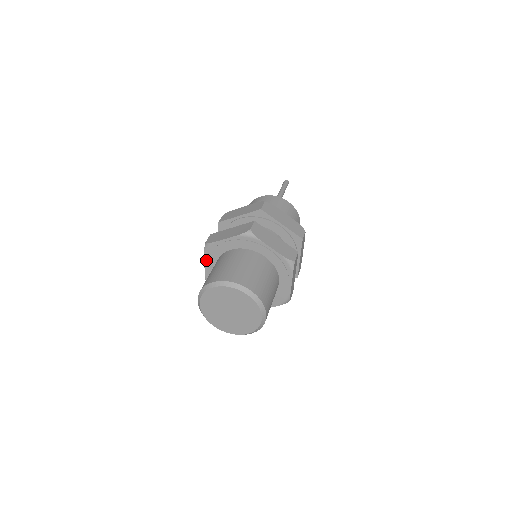
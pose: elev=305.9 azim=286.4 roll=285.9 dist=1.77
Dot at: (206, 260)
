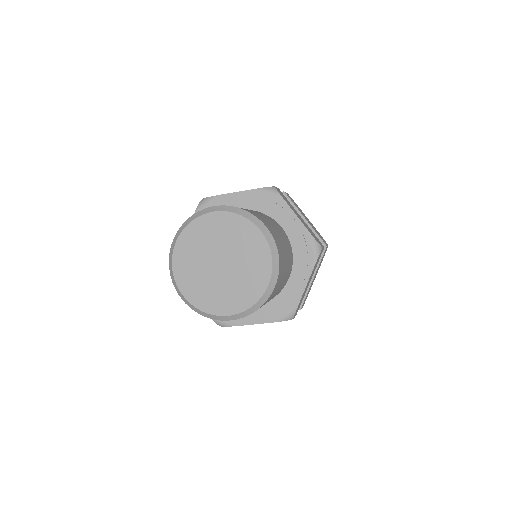
Dot at: occluded
